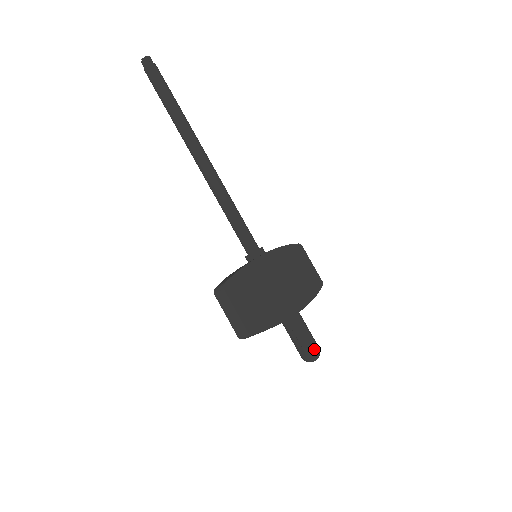
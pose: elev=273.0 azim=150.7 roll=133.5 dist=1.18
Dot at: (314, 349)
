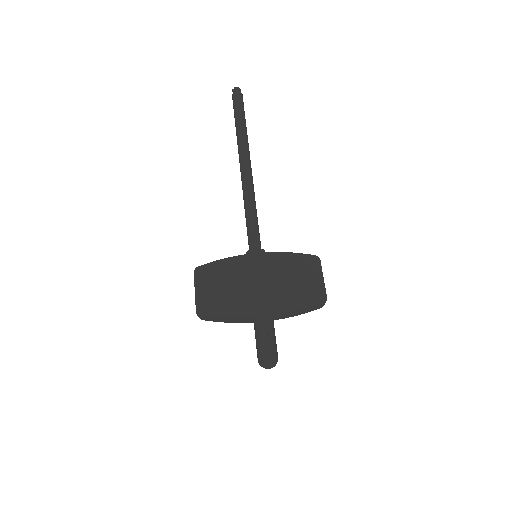
Dot at: (265, 355)
